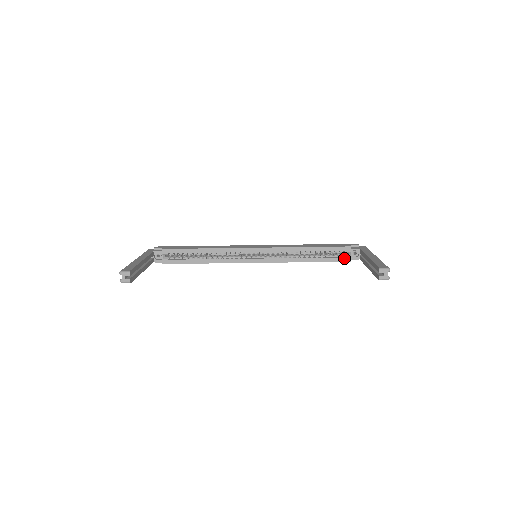
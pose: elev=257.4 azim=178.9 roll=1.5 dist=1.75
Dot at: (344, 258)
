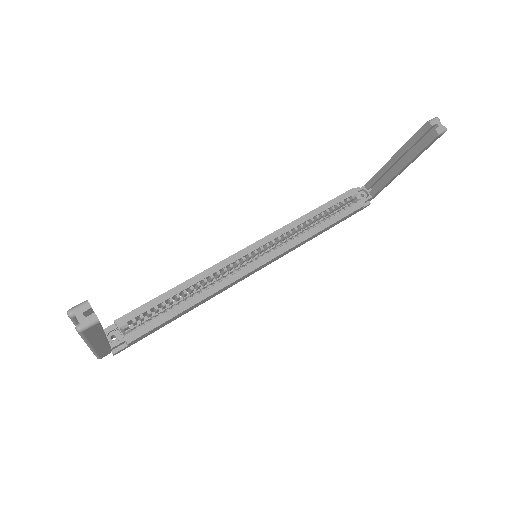
Dot at: (356, 204)
